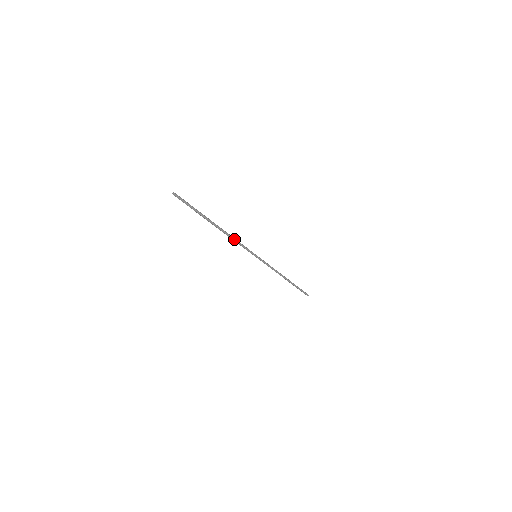
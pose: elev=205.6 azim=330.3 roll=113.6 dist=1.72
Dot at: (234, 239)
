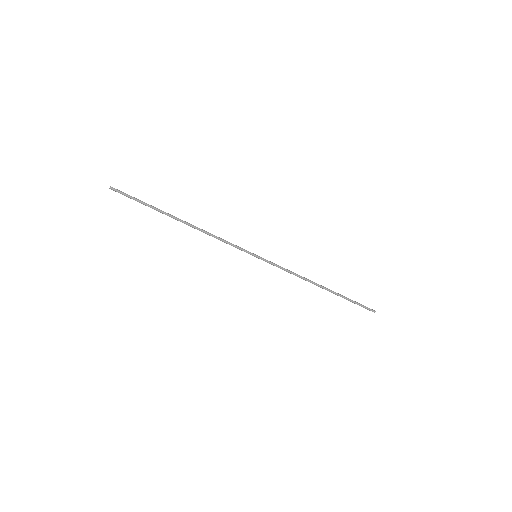
Dot at: (212, 235)
